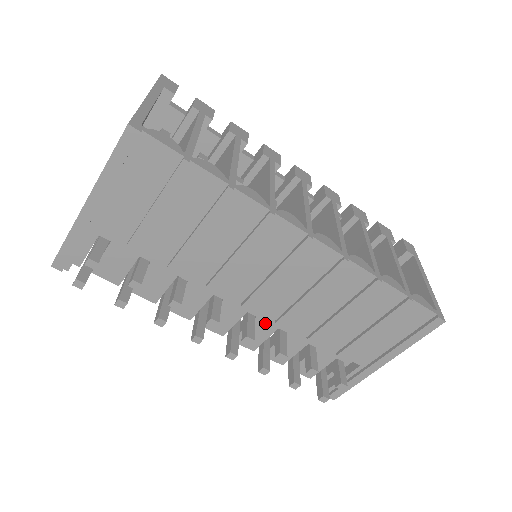
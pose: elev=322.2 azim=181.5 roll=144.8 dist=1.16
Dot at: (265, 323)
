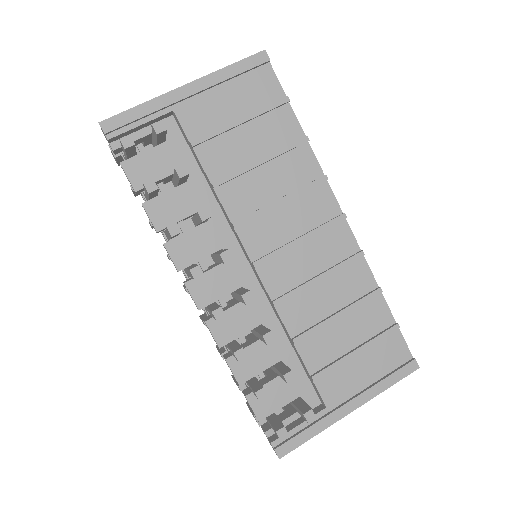
Dot at: (252, 310)
